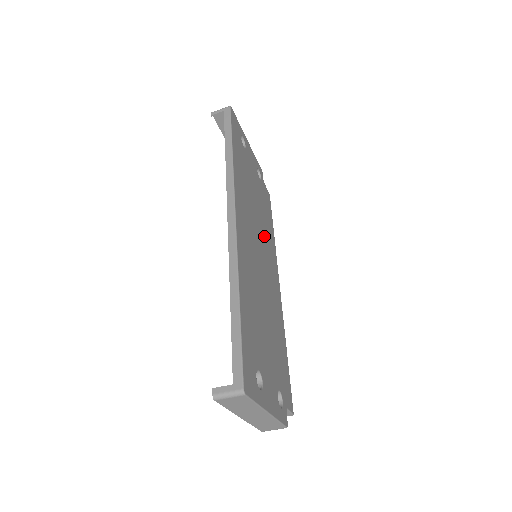
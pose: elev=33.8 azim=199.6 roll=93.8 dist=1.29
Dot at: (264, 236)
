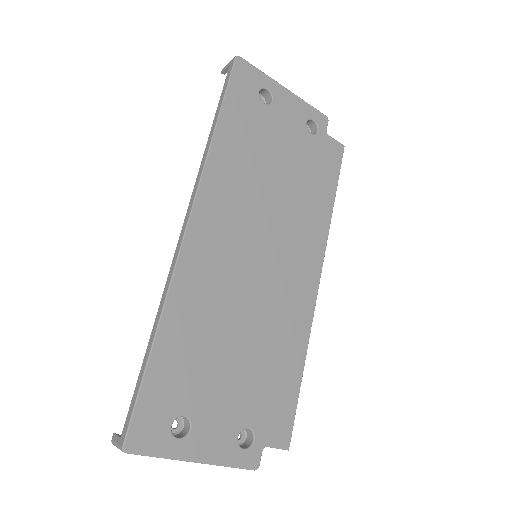
Dot at: (289, 221)
